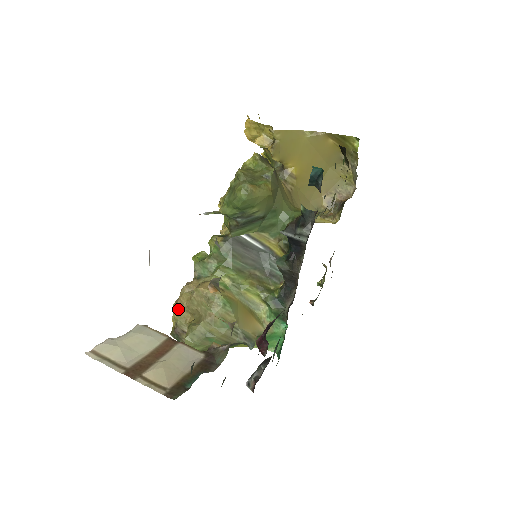
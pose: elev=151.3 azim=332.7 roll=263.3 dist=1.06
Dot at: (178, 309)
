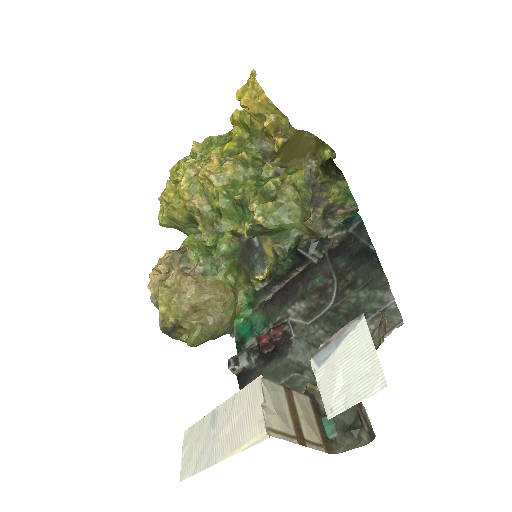
Dot at: (186, 308)
